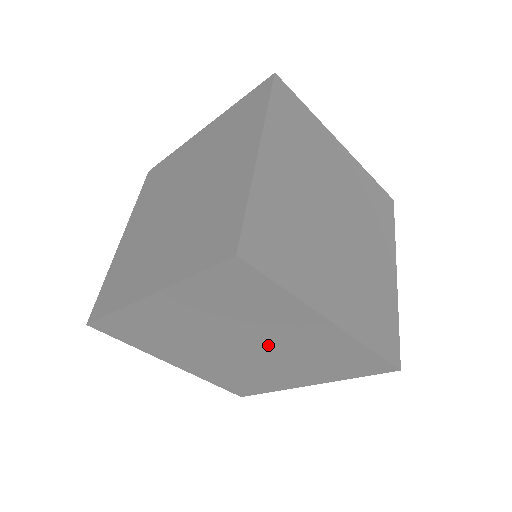
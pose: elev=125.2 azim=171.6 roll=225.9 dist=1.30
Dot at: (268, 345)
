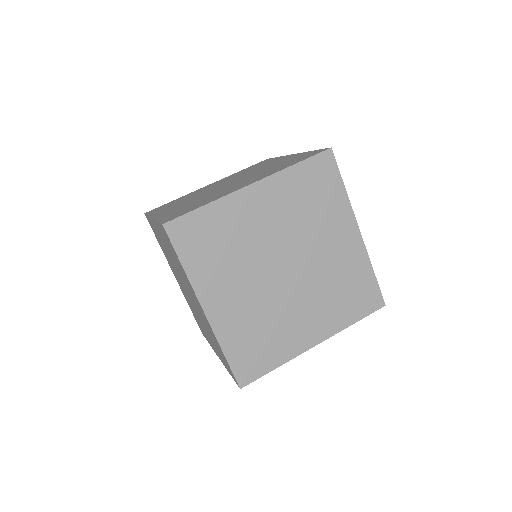
Dot at: occluded
